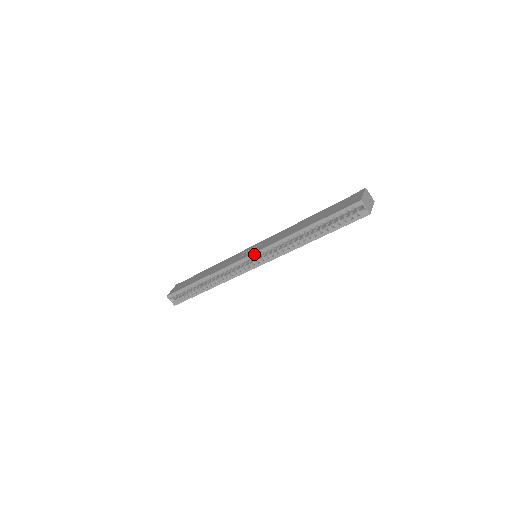
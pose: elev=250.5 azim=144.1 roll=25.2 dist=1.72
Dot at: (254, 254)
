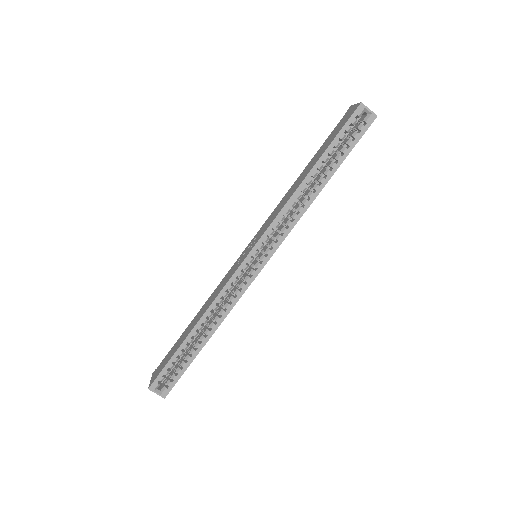
Dot at: (257, 245)
